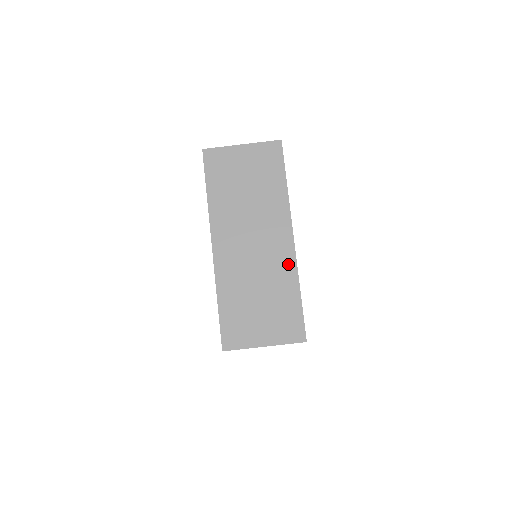
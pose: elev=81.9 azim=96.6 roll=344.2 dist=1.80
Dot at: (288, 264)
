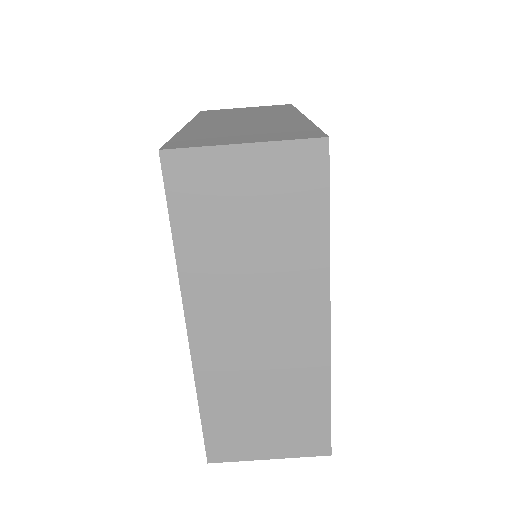
Dot at: (316, 360)
